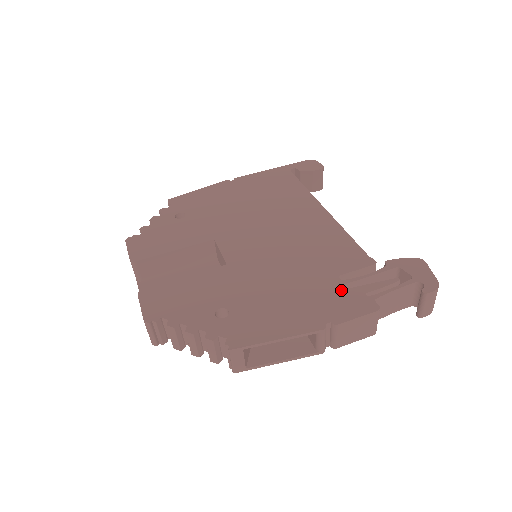
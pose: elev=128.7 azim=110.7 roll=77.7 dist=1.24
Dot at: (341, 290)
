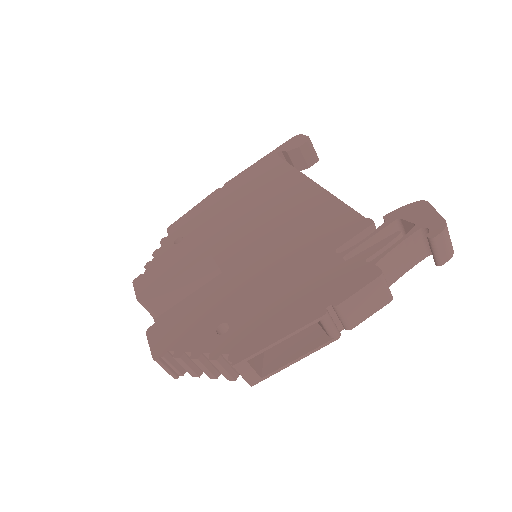
Dot at: (339, 265)
